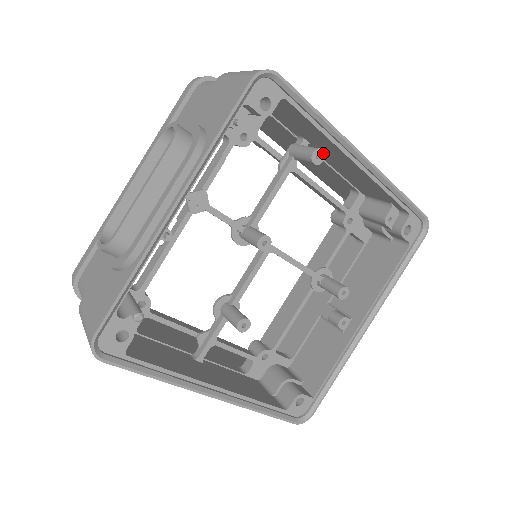
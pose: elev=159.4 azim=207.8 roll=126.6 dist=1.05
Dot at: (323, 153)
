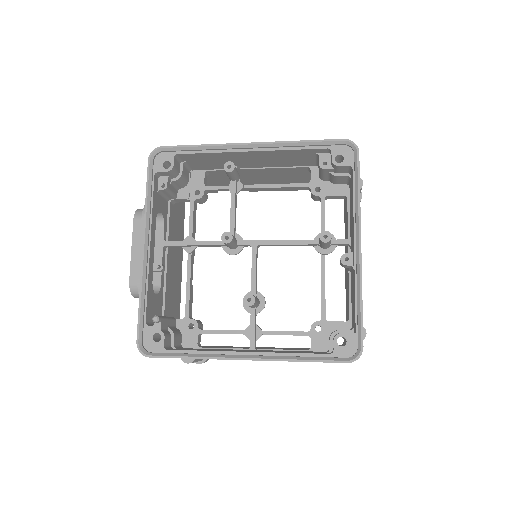
Dot at: (231, 163)
